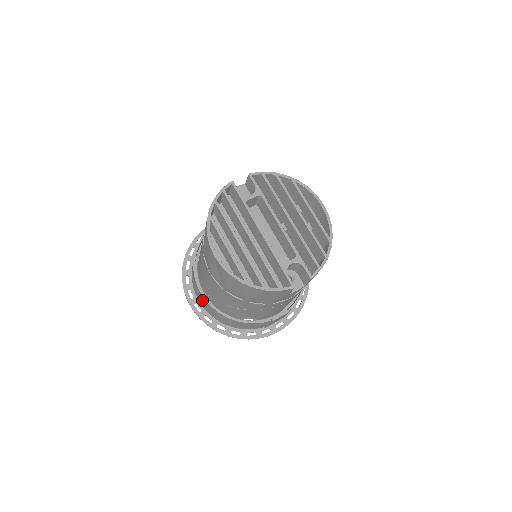
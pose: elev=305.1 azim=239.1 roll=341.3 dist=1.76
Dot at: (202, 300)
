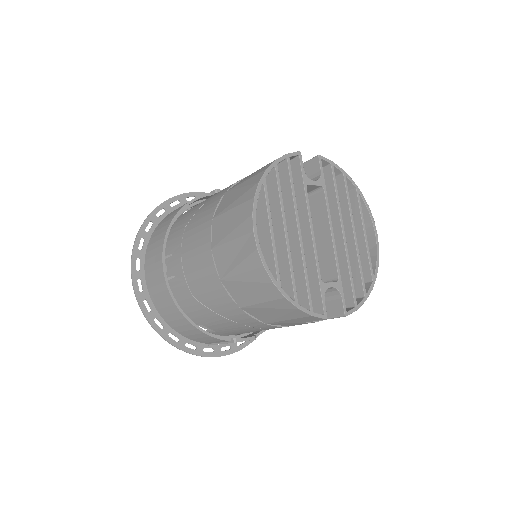
Dot at: (156, 279)
